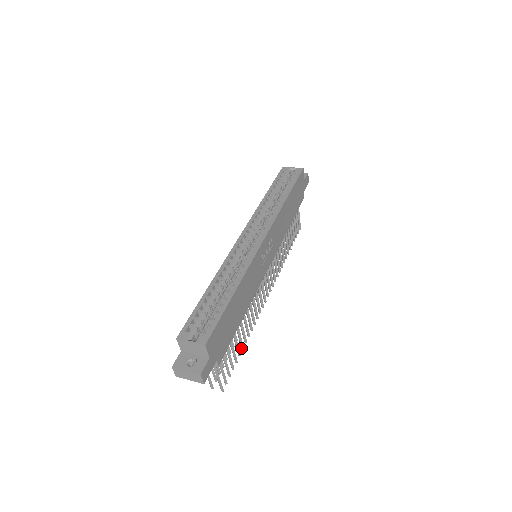
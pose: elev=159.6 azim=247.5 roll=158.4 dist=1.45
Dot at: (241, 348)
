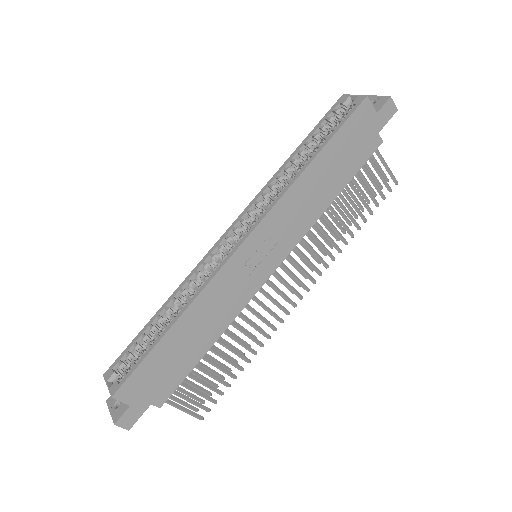
Dot at: (240, 369)
